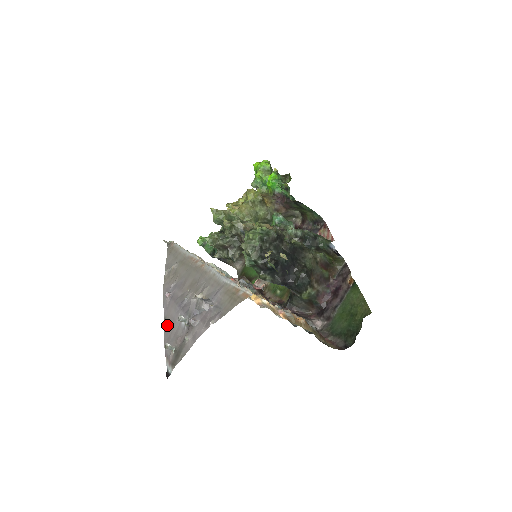
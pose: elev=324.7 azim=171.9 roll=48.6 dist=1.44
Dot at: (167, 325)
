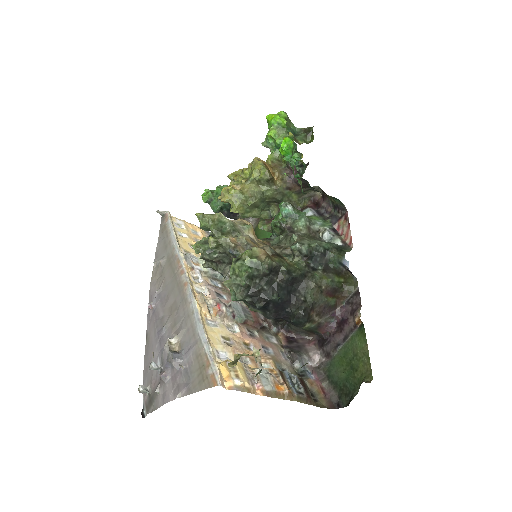
Dot at: (147, 348)
